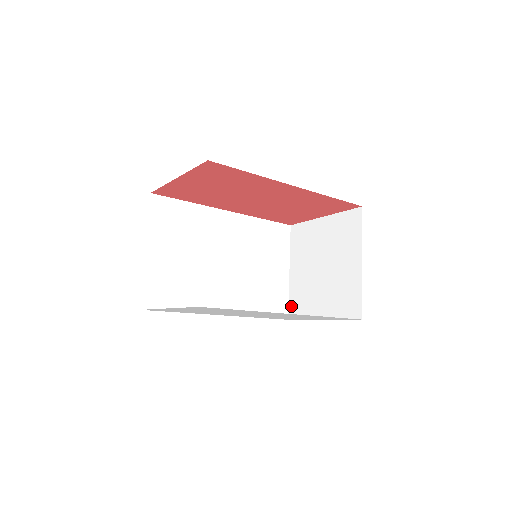
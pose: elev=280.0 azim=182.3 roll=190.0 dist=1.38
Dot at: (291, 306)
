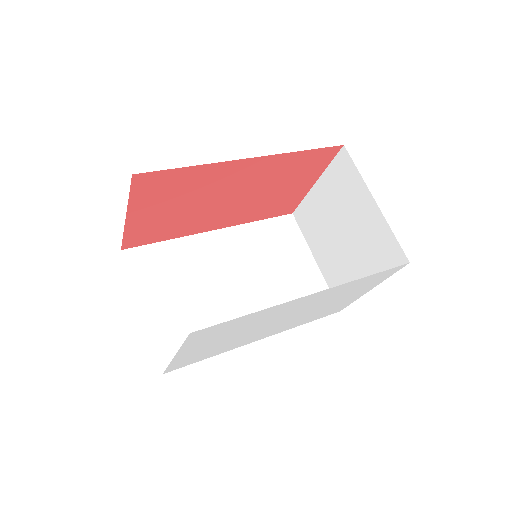
Dot at: occluded
